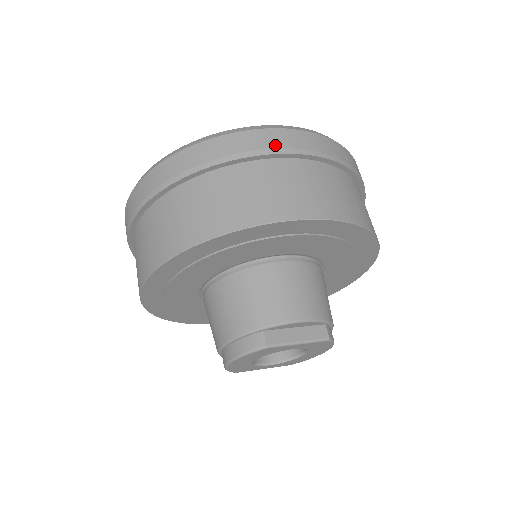
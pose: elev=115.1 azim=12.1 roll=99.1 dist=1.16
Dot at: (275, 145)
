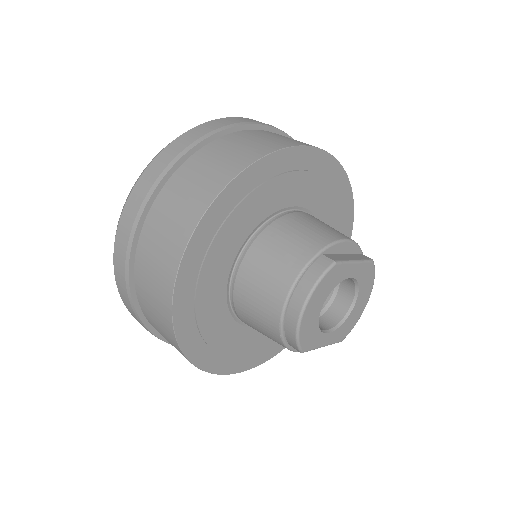
Dot at: (251, 121)
